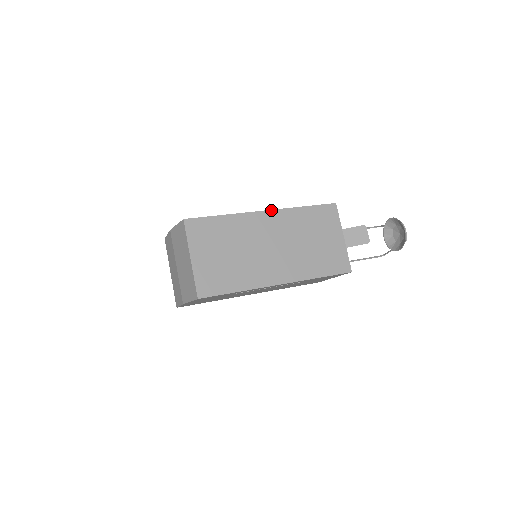
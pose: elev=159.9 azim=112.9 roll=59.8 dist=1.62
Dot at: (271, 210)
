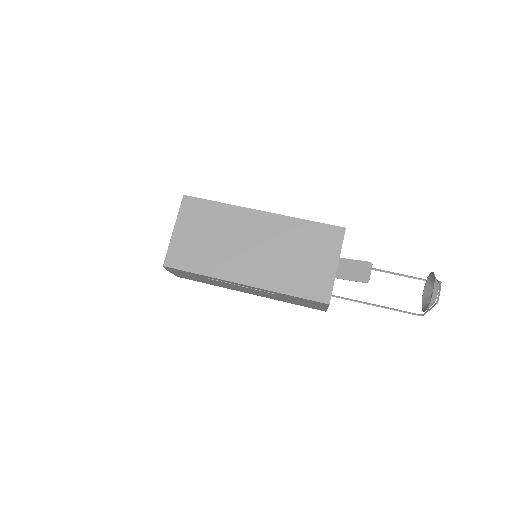
Dot at: (269, 212)
